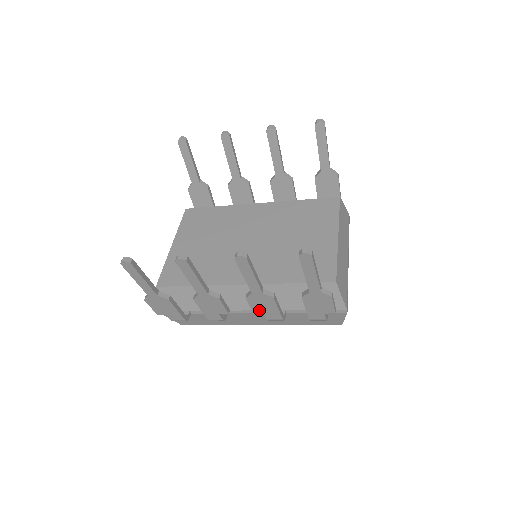
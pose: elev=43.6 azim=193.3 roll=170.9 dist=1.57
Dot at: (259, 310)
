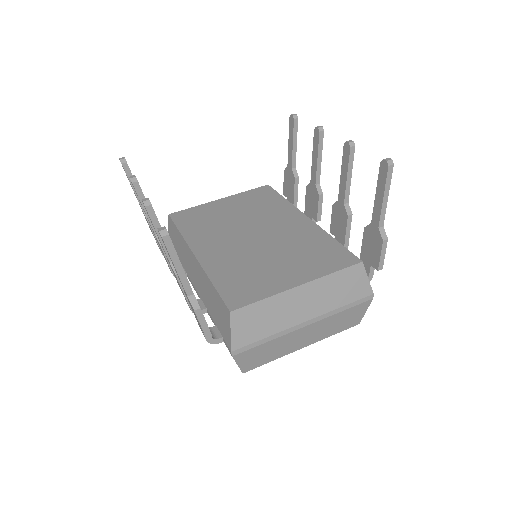
Dot at: occluded
